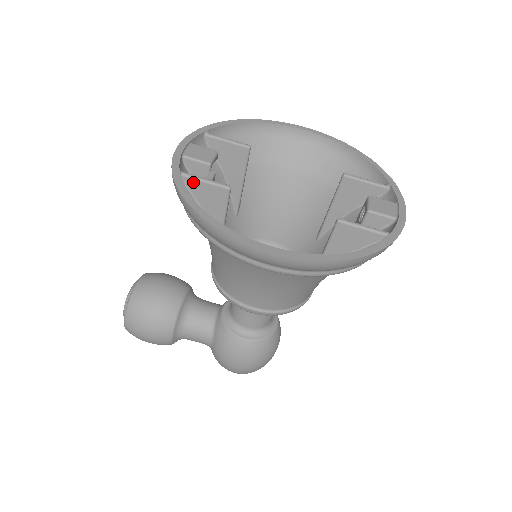
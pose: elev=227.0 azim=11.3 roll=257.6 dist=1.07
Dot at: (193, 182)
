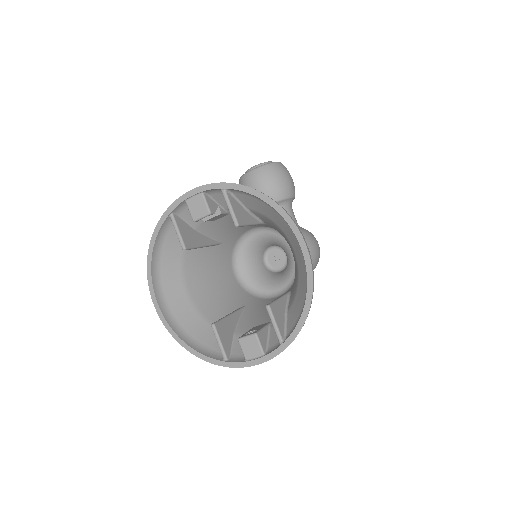
Dot at: (175, 225)
